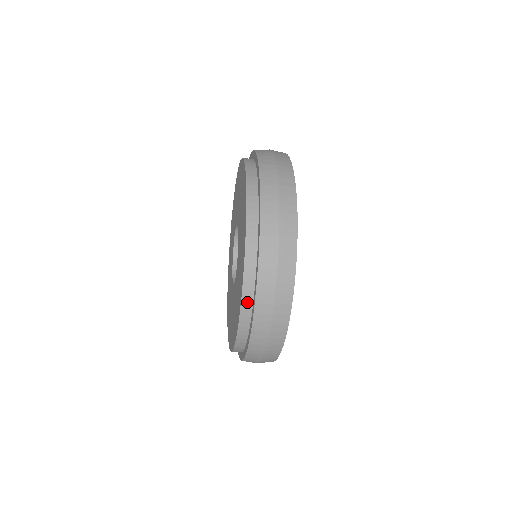
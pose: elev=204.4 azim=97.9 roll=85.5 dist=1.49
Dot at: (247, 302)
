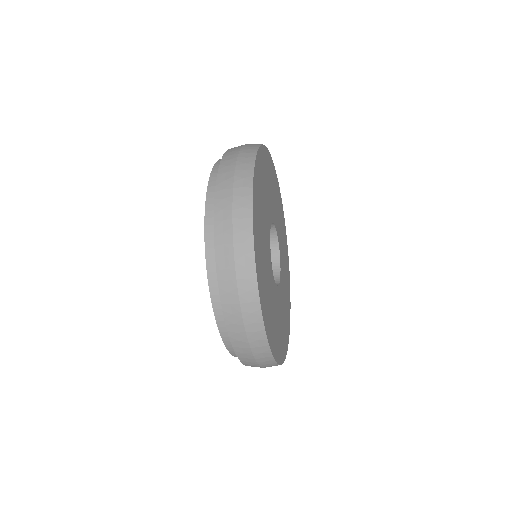
Dot at: (226, 336)
